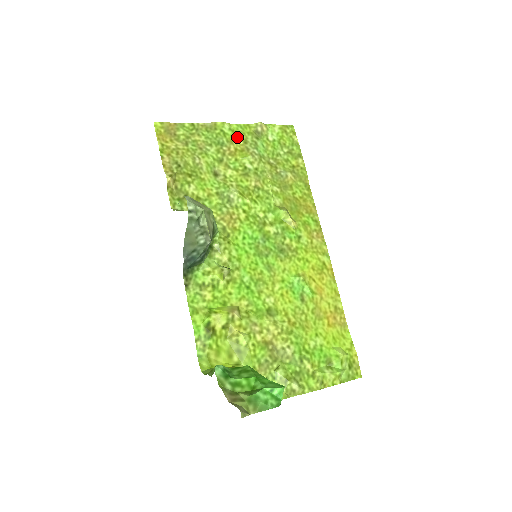
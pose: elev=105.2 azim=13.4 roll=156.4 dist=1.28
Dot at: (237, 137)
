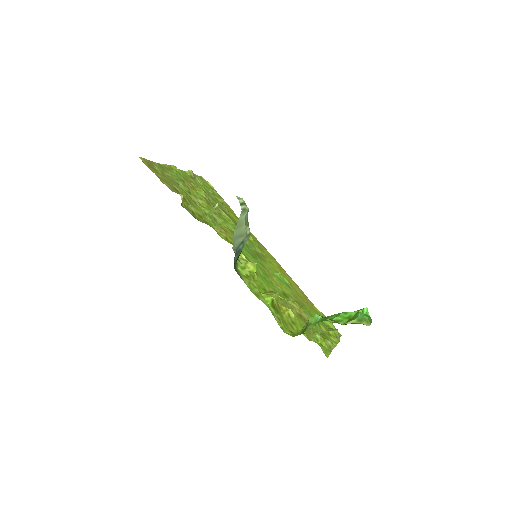
Dot at: (186, 178)
